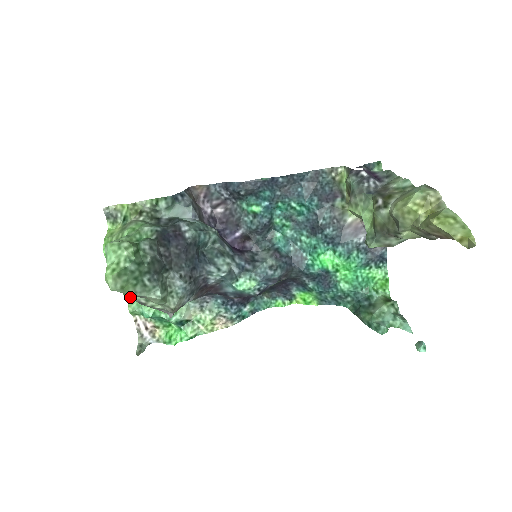
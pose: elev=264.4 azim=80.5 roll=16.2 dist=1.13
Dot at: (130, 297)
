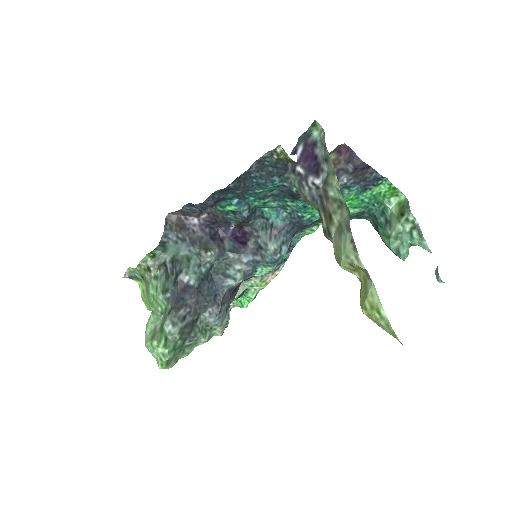
Dot at: occluded
